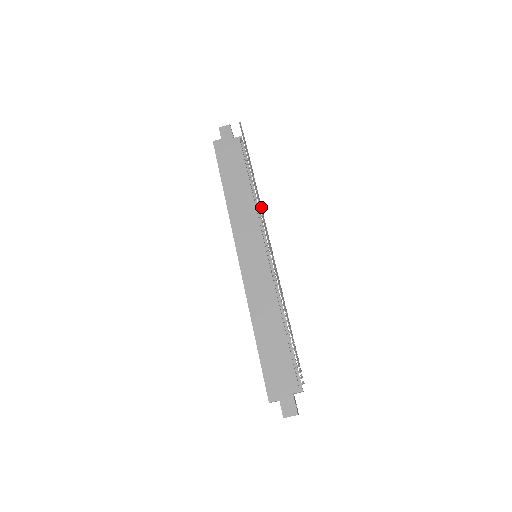
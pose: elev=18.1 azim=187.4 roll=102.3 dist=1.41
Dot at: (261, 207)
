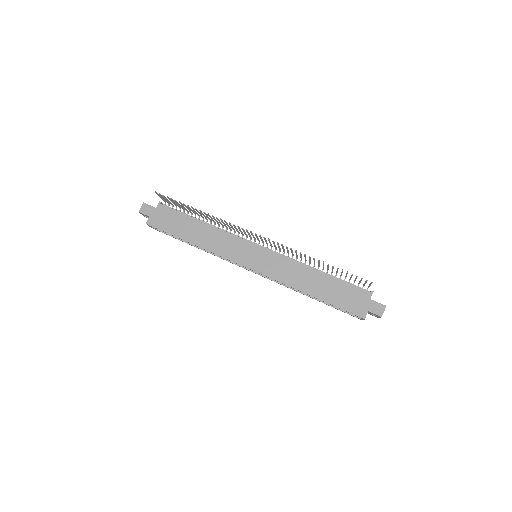
Dot at: (228, 225)
